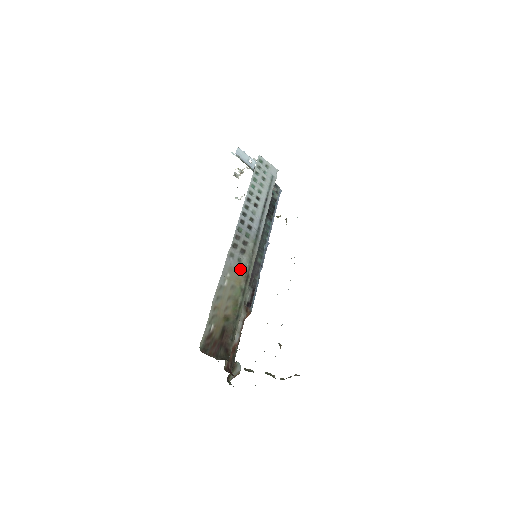
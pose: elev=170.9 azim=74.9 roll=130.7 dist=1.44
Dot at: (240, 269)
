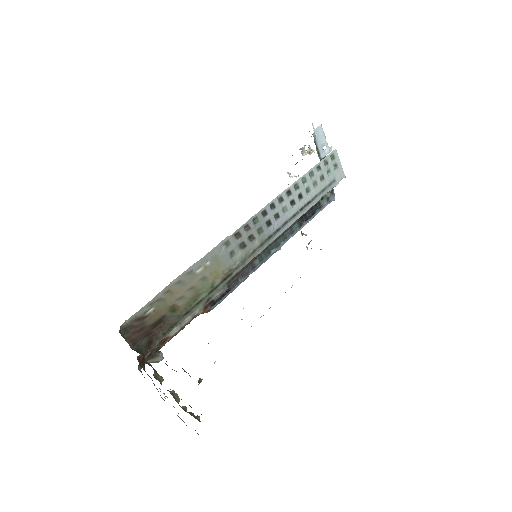
Dot at: (226, 263)
